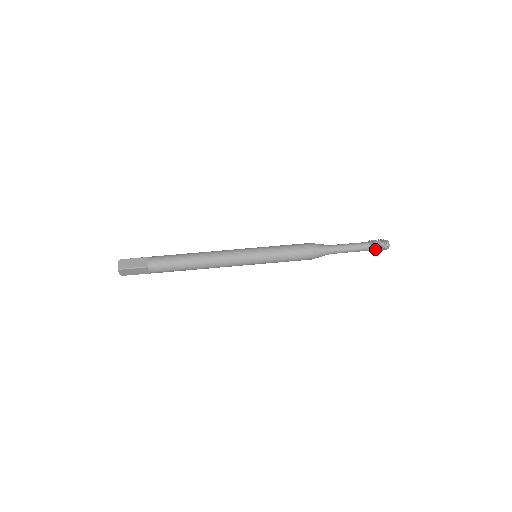
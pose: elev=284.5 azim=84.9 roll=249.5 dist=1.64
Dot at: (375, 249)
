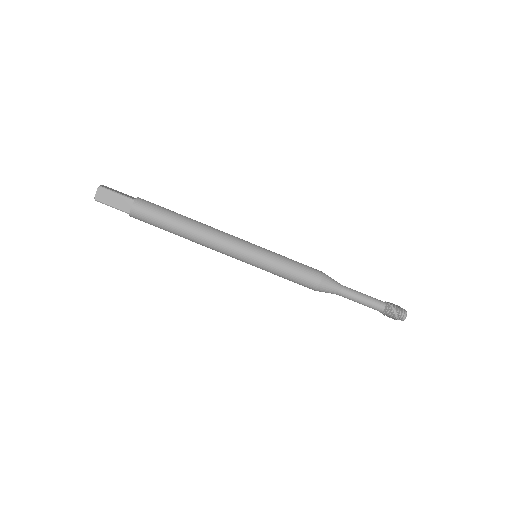
Dot at: (386, 315)
